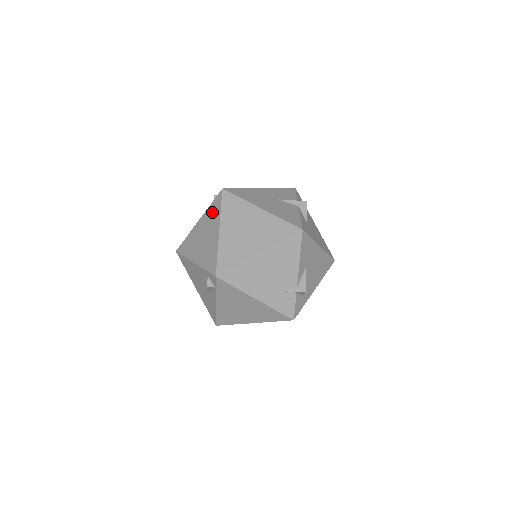
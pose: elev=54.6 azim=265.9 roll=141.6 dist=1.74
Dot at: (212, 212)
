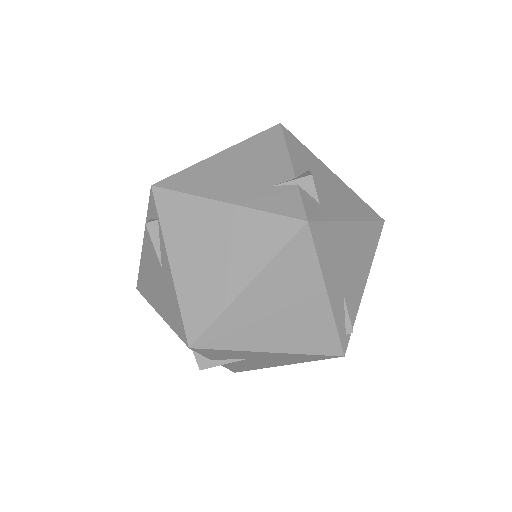
Dot at: occluded
